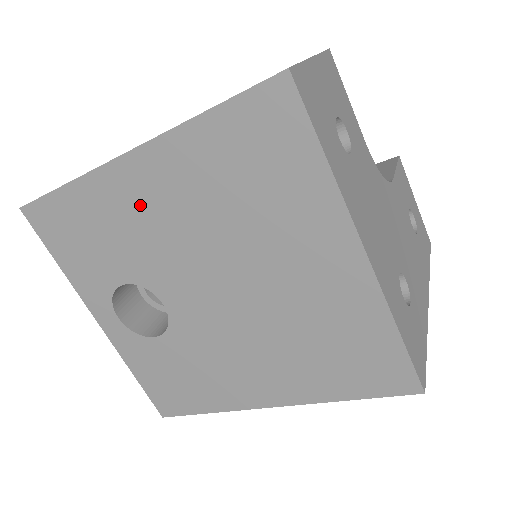
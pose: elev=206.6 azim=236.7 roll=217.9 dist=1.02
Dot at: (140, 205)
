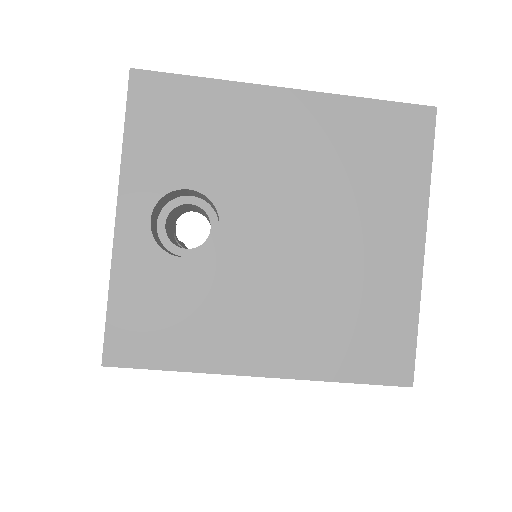
Dot at: (268, 130)
